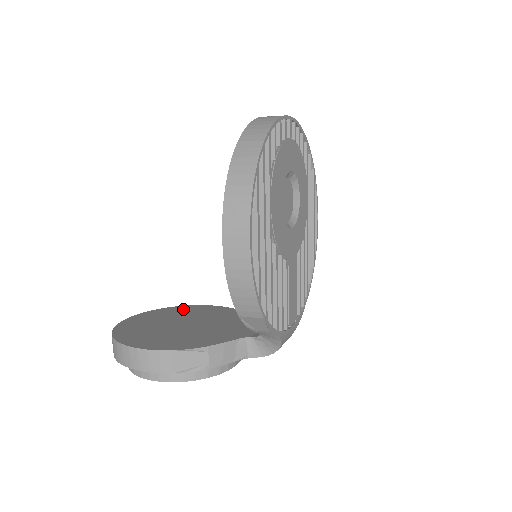
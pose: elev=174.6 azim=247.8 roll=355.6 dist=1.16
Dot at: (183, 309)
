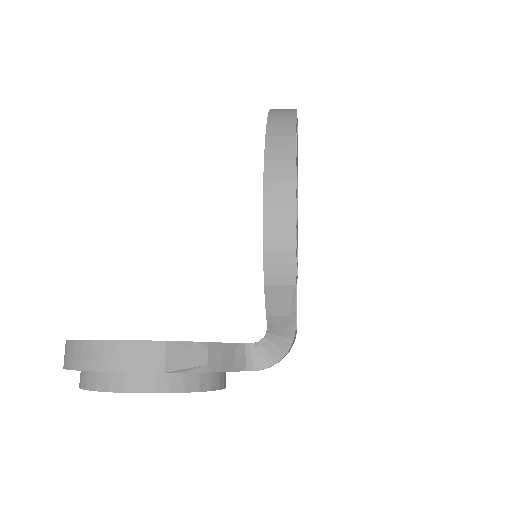
Dot at: occluded
